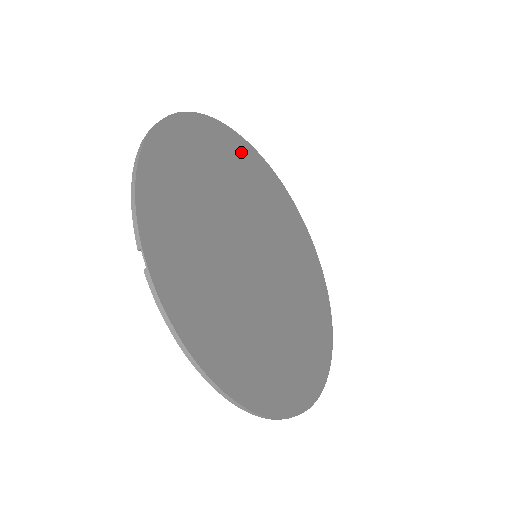
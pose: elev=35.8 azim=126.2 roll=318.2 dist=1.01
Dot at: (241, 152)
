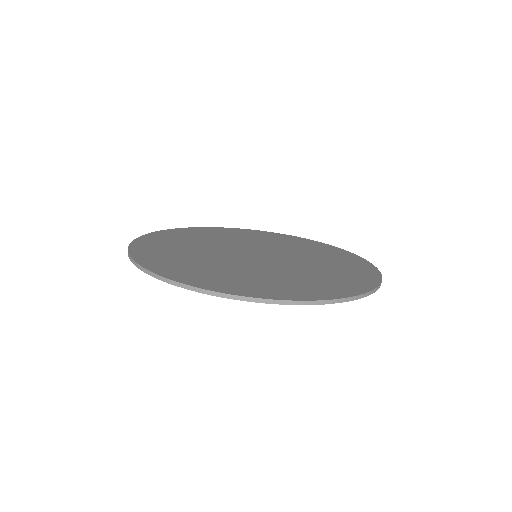
Dot at: (309, 244)
